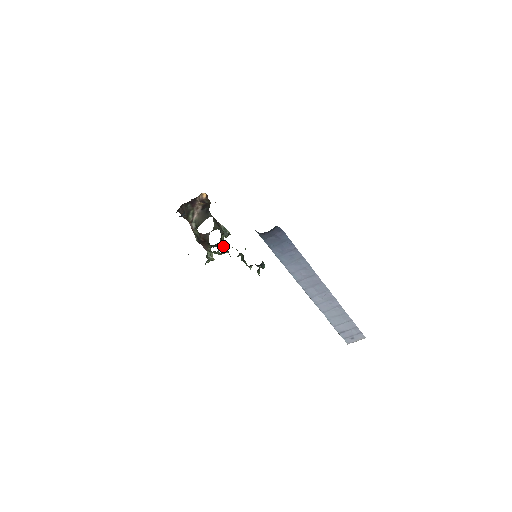
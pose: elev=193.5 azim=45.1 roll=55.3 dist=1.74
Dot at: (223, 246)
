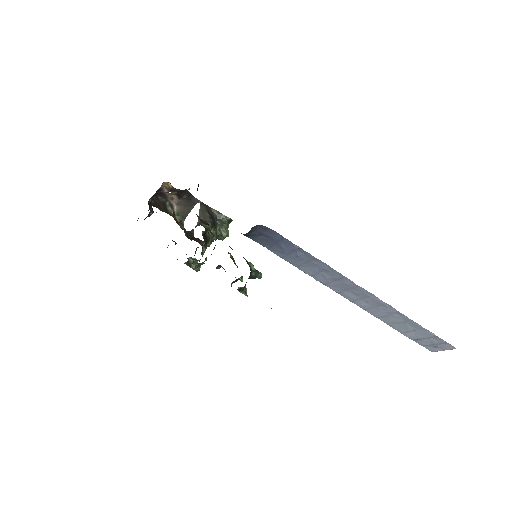
Dot at: (227, 235)
